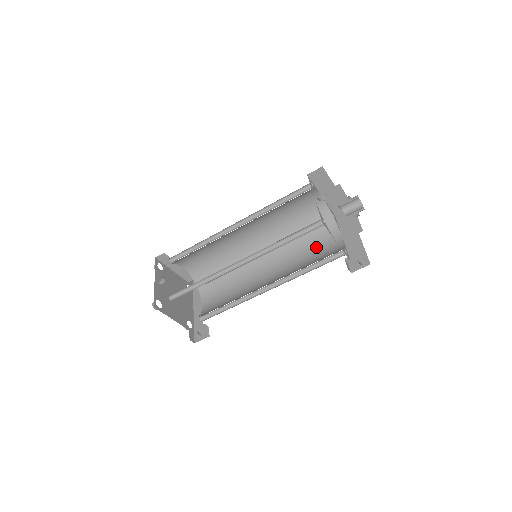
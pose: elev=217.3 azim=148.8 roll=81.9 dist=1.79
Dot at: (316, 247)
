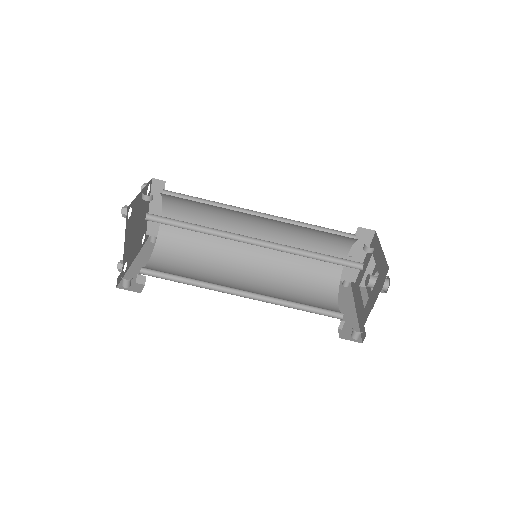
Dot at: (308, 297)
